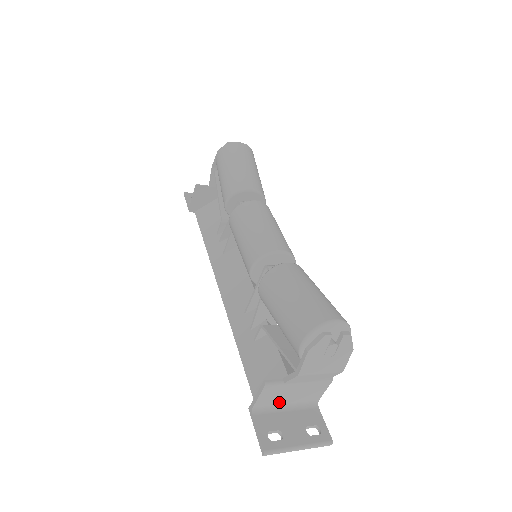
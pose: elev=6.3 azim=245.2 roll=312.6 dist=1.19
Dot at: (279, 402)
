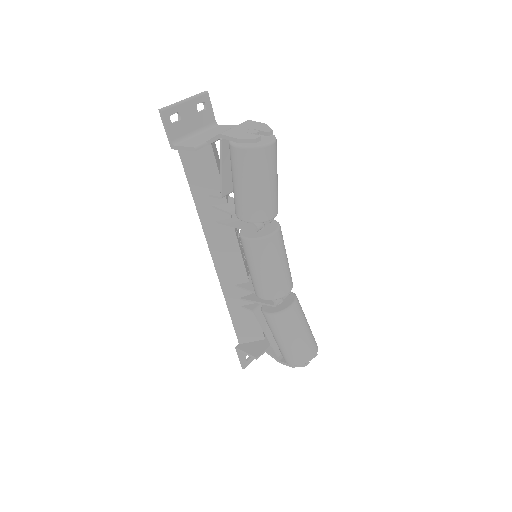
Dot at: (254, 342)
